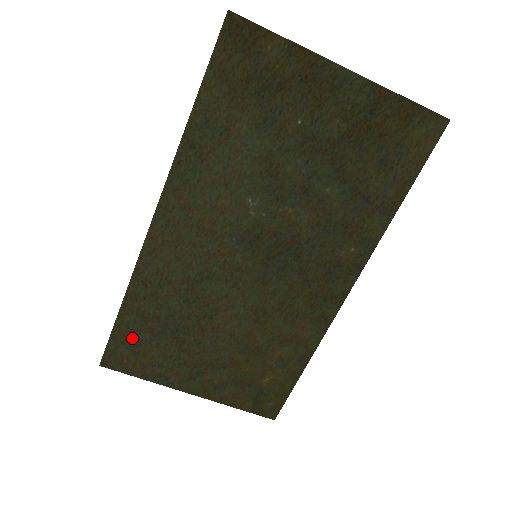
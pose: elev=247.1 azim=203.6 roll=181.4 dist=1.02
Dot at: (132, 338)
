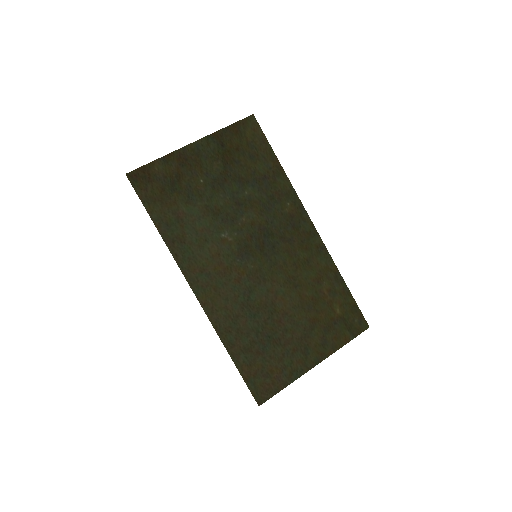
Dot at: (255, 369)
